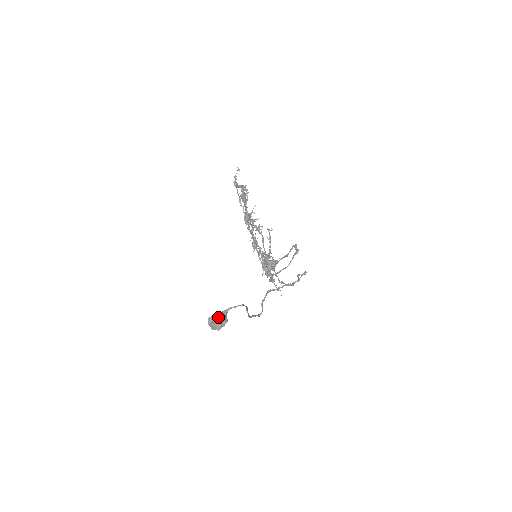
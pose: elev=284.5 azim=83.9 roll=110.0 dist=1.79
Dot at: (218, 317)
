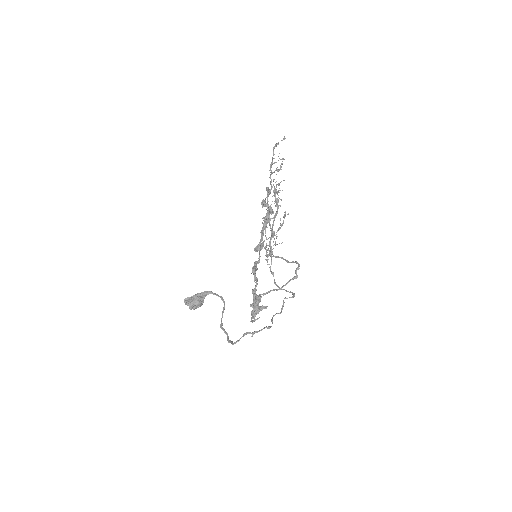
Dot at: (195, 301)
